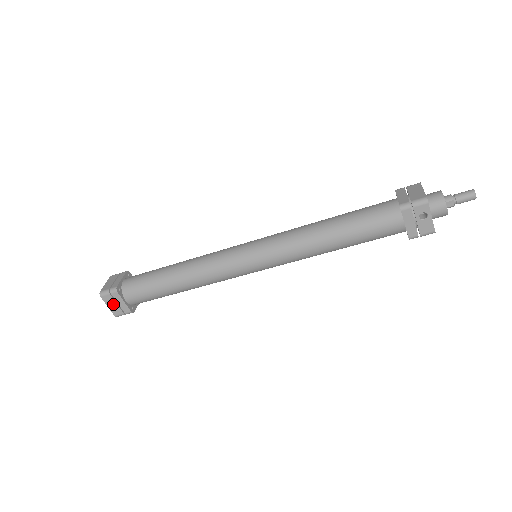
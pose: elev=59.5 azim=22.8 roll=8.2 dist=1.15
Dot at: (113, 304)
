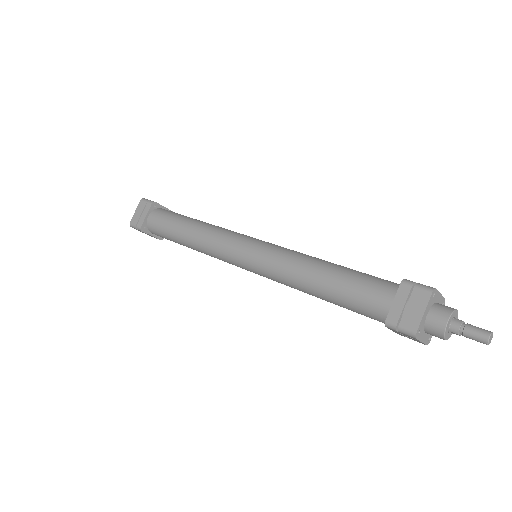
Dot at: occluded
